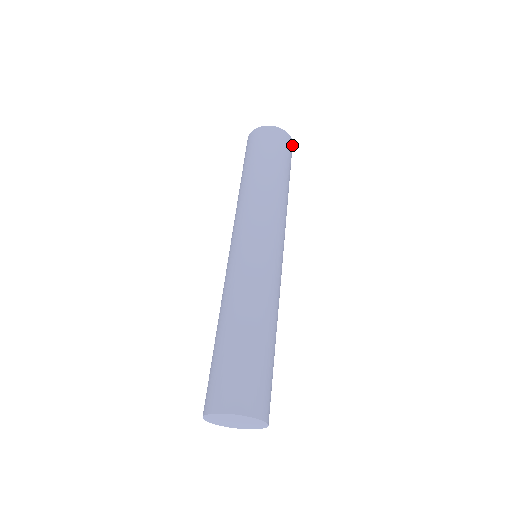
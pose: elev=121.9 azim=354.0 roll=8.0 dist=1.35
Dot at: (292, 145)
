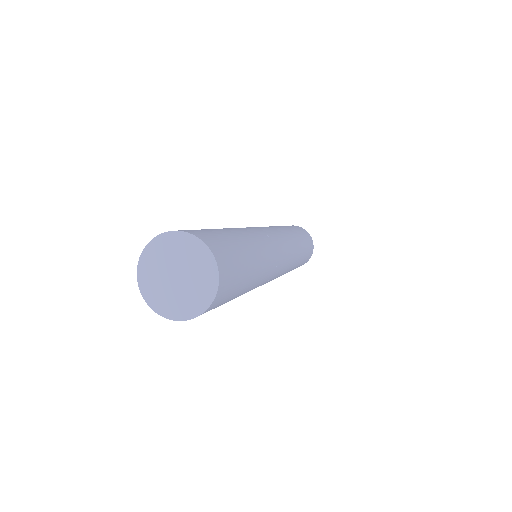
Dot at: (312, 242)
